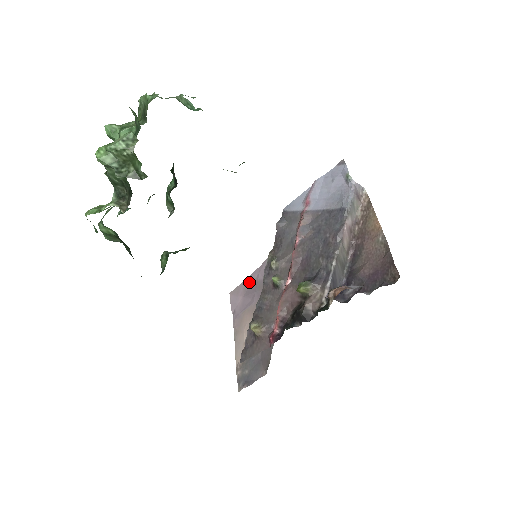
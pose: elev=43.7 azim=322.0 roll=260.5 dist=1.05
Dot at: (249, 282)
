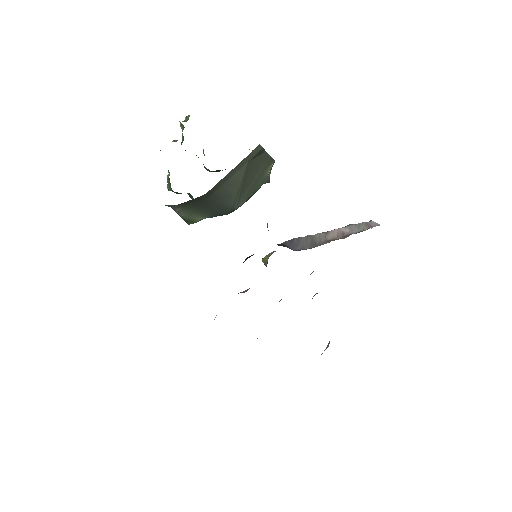
Dot at: occluded
